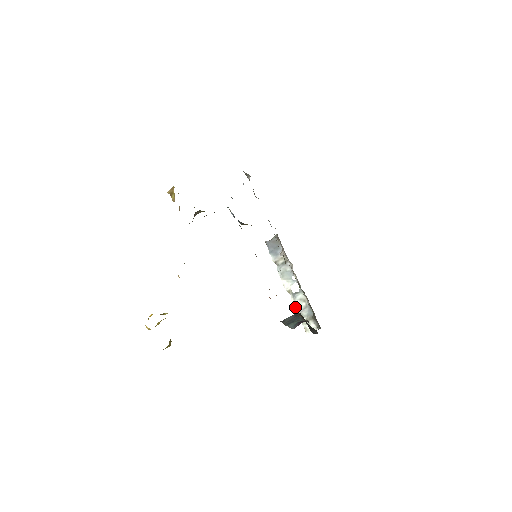
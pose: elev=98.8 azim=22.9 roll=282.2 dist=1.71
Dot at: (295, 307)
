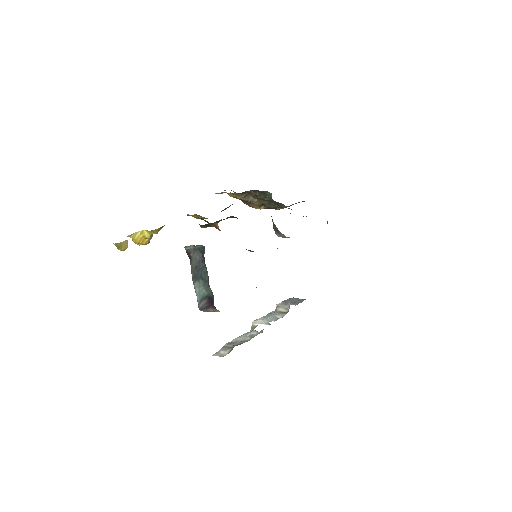
Dot at: (238, 337)
